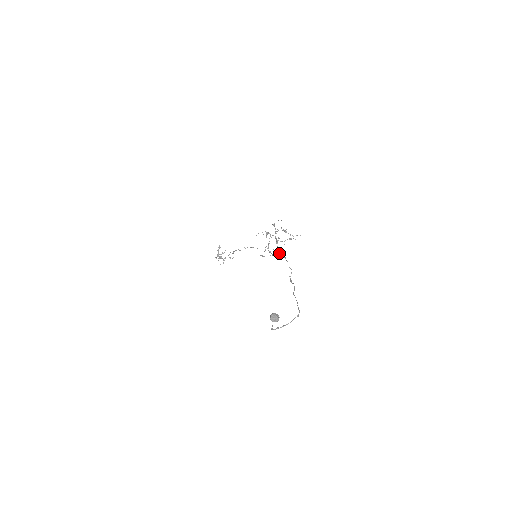
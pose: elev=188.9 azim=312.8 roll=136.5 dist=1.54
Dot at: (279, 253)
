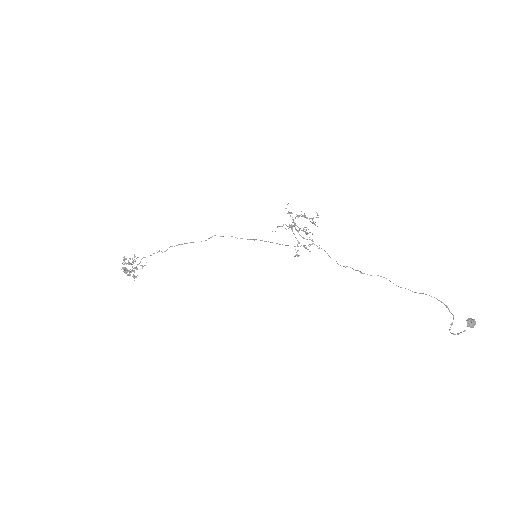
Dot at: (254, 240)
